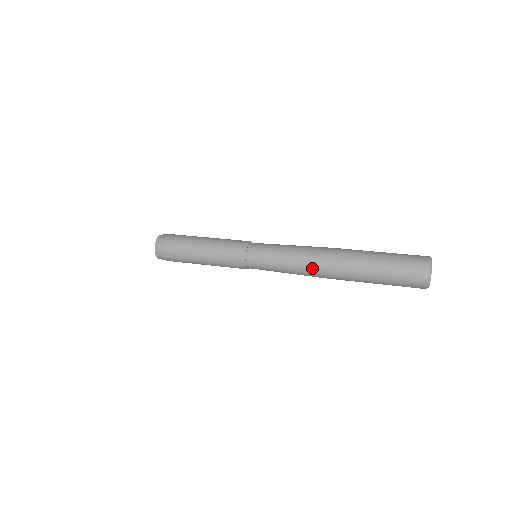
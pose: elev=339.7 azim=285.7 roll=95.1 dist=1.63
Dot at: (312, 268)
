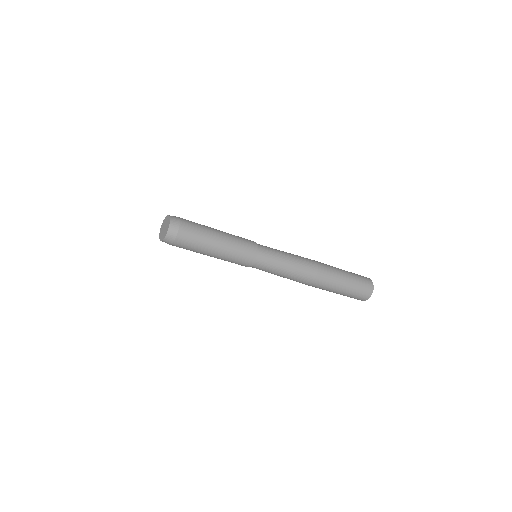
Dot at: (306, 273)
